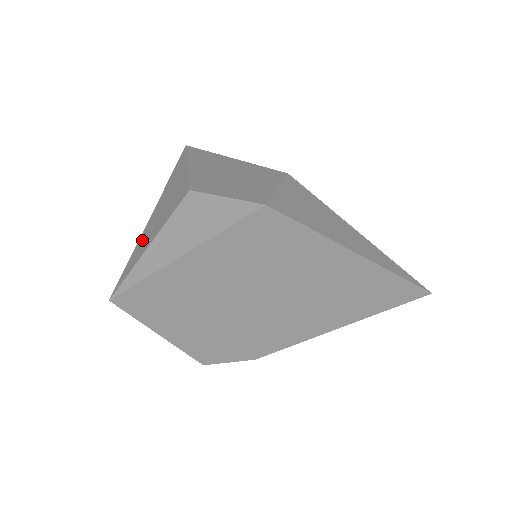
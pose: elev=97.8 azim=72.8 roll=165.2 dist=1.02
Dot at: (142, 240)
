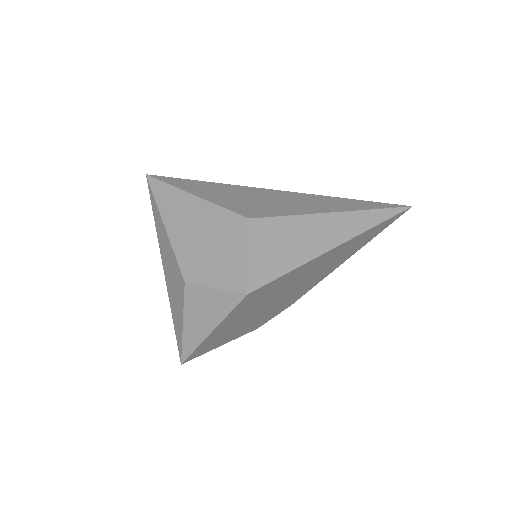
Dot at: (173, 310)
